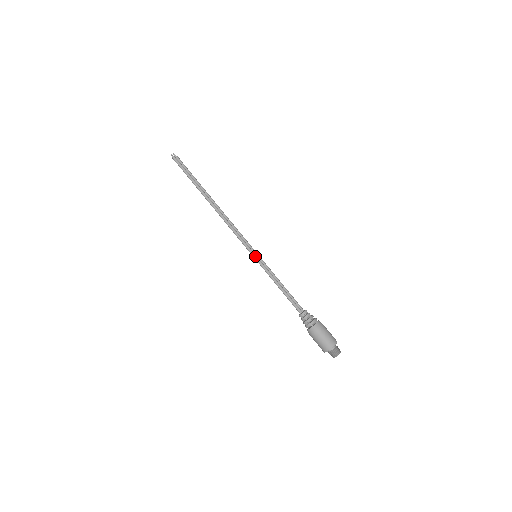
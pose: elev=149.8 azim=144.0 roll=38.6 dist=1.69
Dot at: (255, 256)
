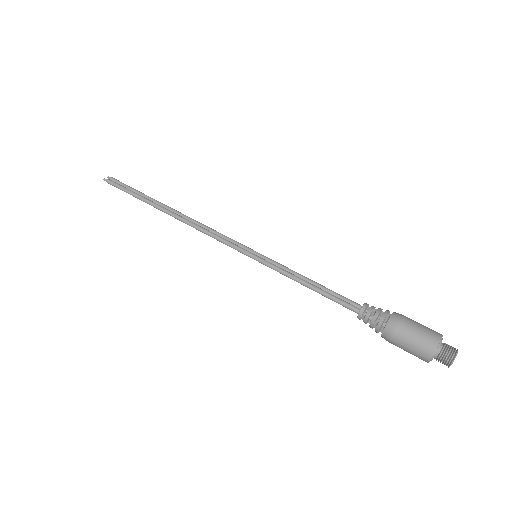
Dot at: (253, 256)
